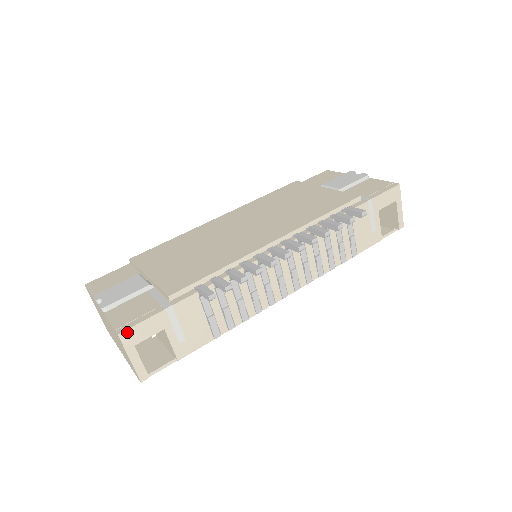
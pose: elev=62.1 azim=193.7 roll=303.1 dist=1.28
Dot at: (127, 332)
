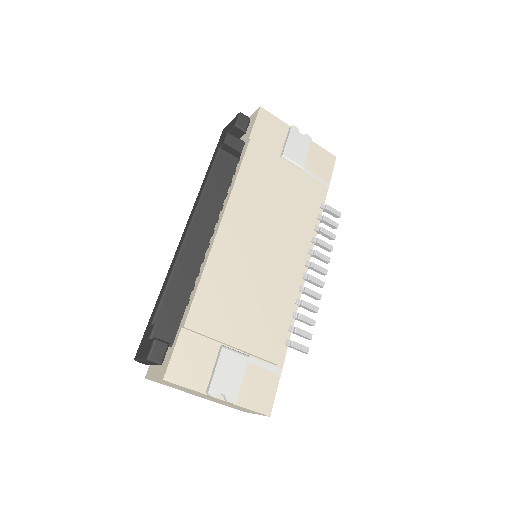
Dot at: (271, 409)
